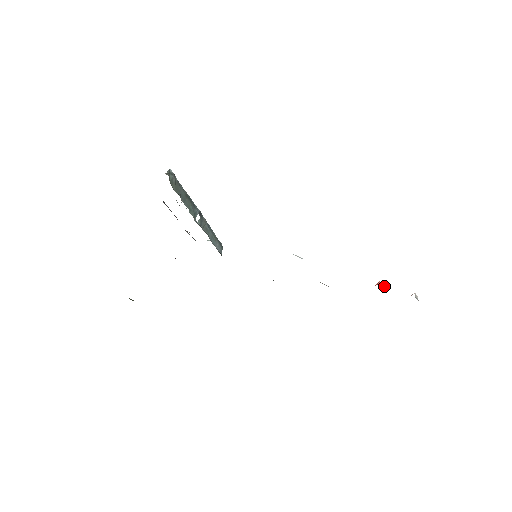
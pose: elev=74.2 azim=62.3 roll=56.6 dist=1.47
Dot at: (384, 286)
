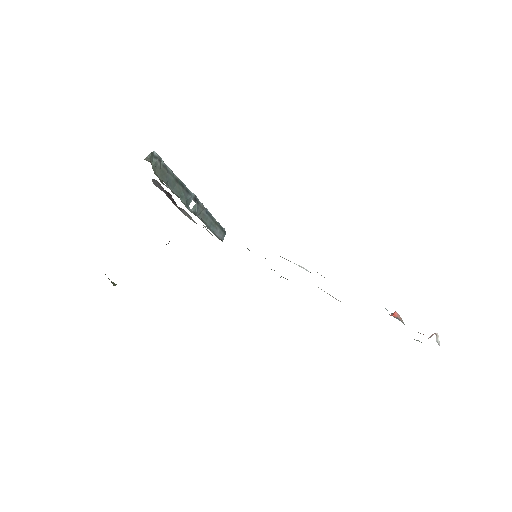
Dot at: (400, 319)
